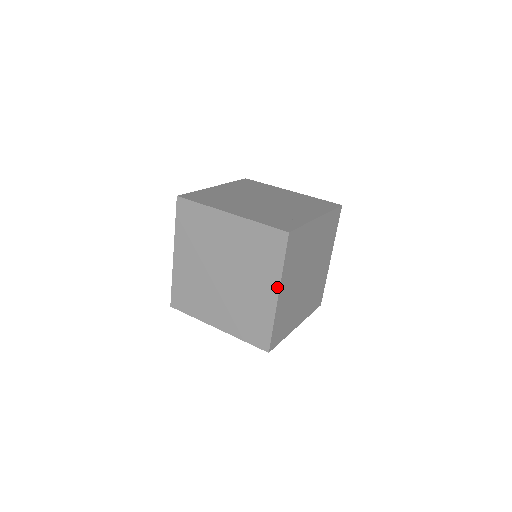
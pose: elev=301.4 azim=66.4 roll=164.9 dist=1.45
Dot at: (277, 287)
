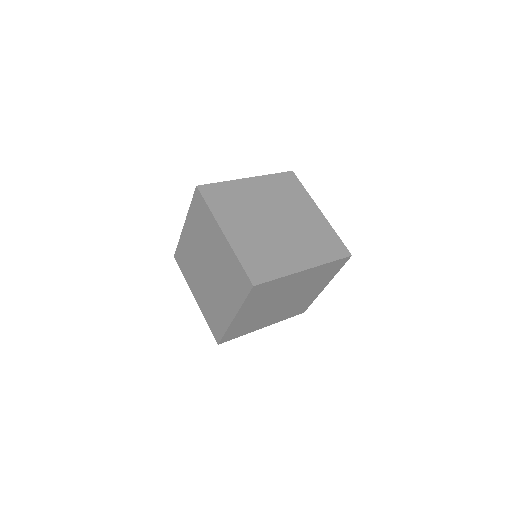
Dot at: (235, 312)
